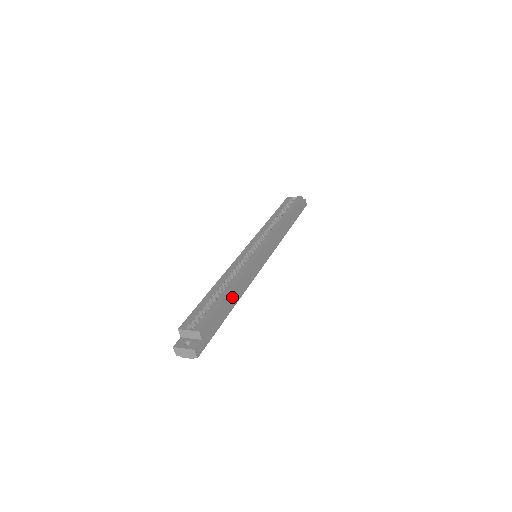
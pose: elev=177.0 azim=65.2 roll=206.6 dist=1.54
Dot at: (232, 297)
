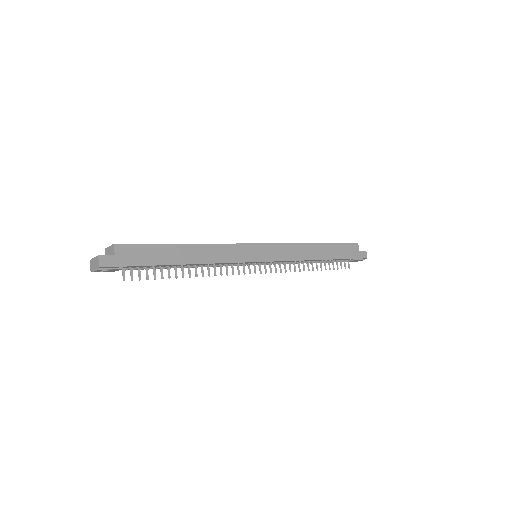
Dot at: (186, 252)
